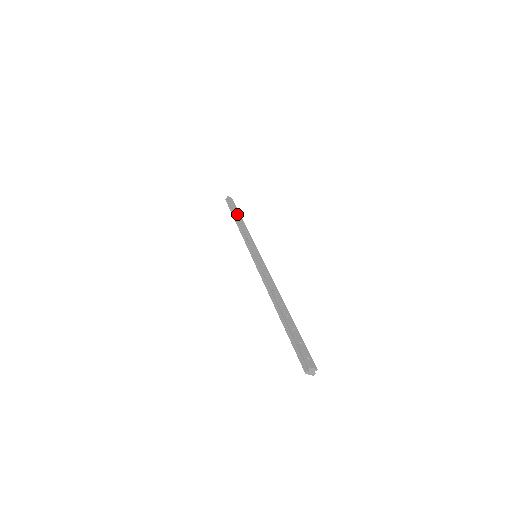
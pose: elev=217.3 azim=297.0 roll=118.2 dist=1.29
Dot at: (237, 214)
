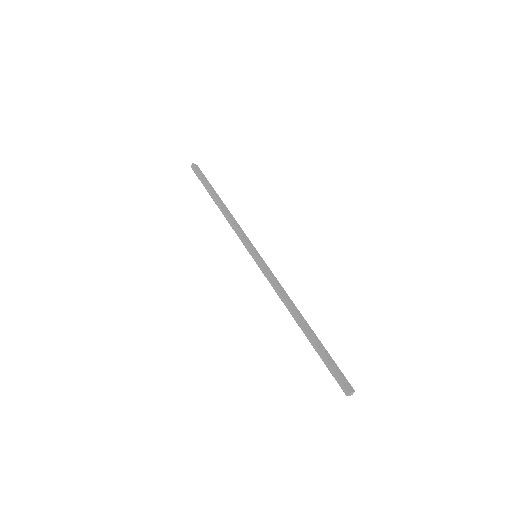
Dot at: (215, 194)
